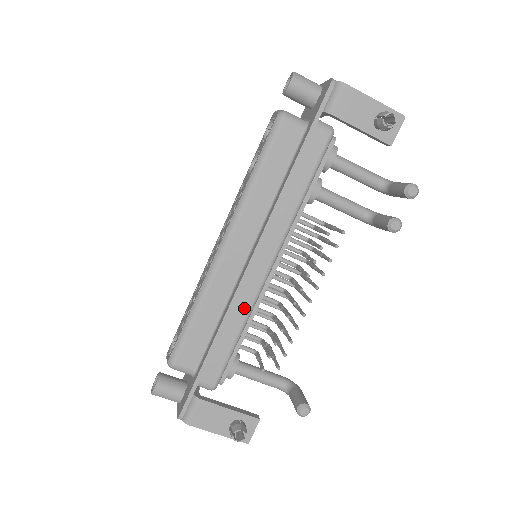
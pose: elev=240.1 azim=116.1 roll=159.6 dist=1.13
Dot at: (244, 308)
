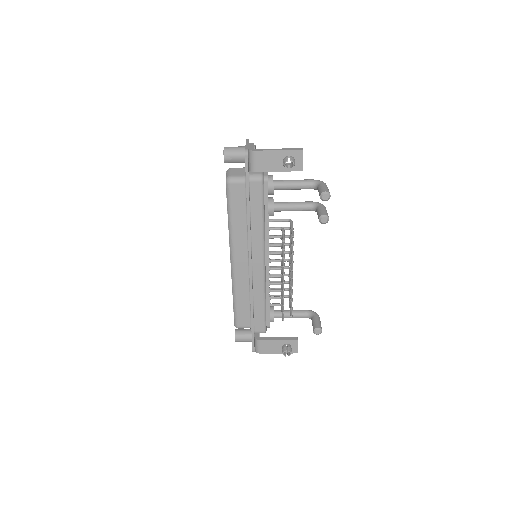
Dot at: (260, 290)
